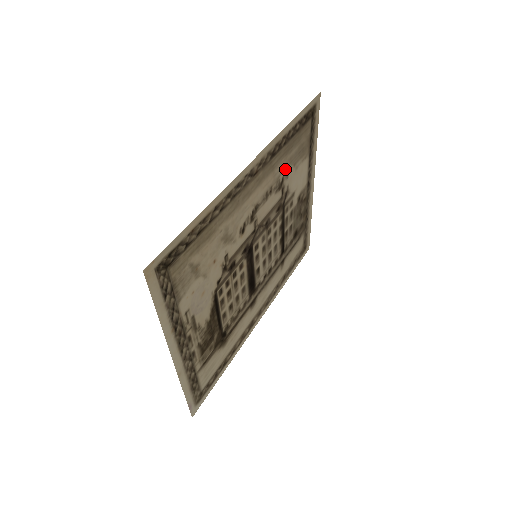
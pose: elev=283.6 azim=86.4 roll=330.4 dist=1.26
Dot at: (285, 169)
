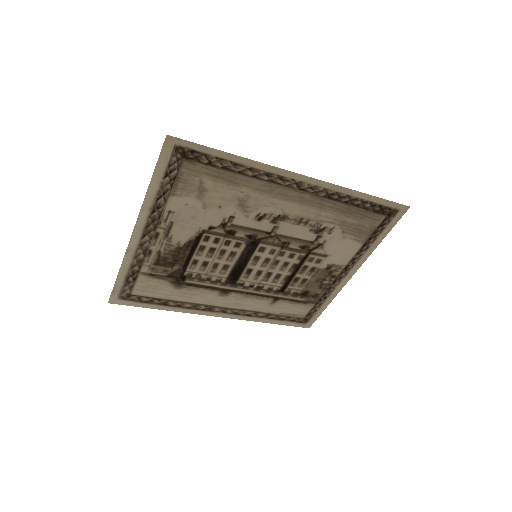
Dot at: (332, 224)
